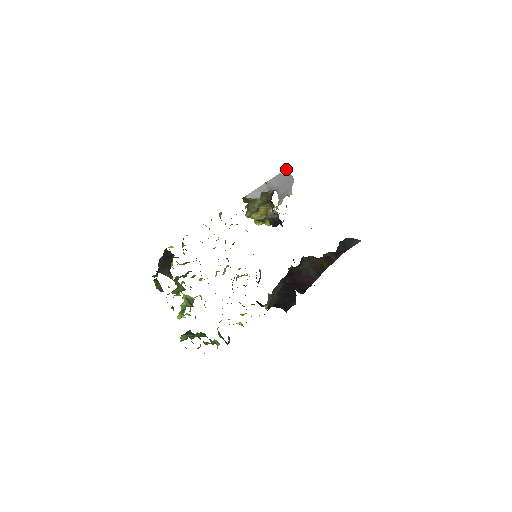
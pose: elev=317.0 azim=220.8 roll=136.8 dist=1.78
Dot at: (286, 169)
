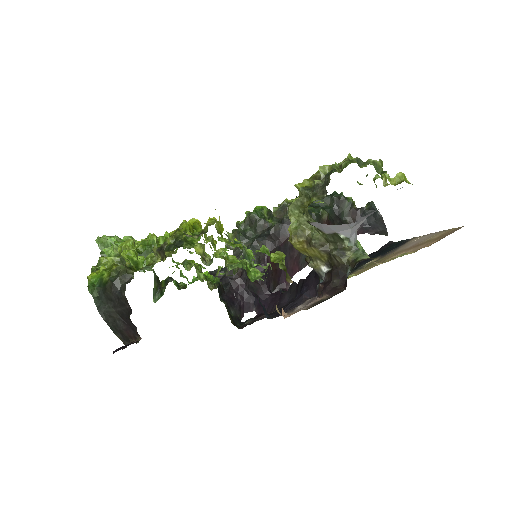
Dot at: occluded
